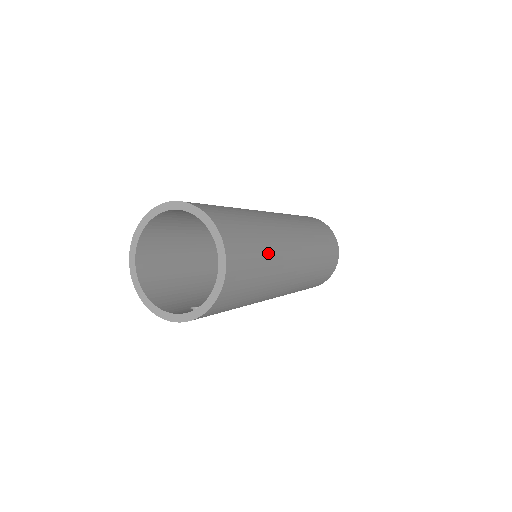
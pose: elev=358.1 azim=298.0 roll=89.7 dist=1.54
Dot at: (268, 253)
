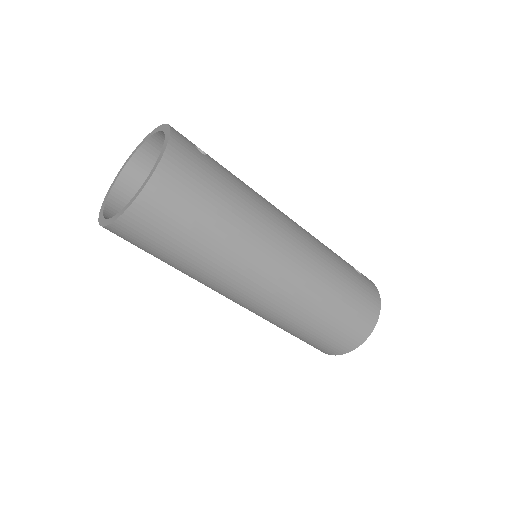
Dot at: (216, 242)
